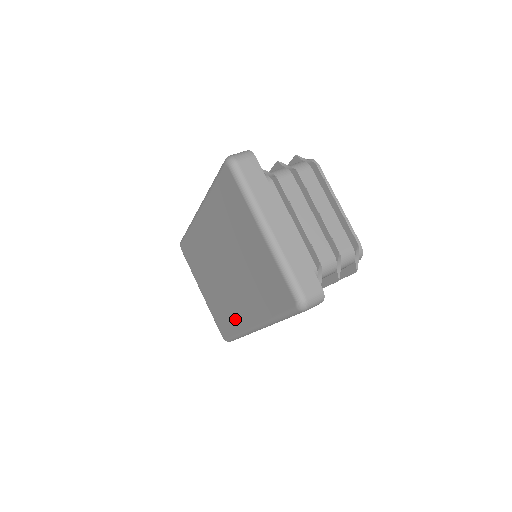
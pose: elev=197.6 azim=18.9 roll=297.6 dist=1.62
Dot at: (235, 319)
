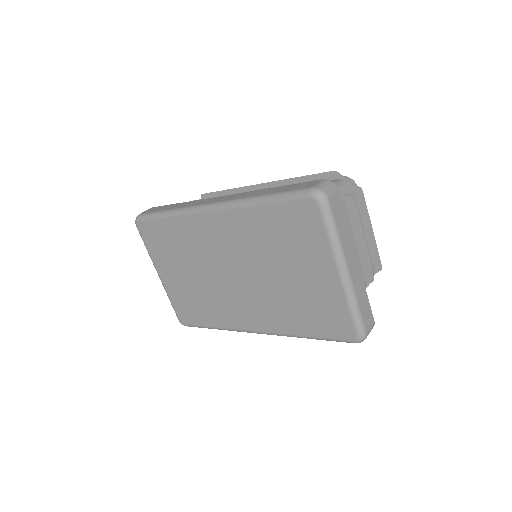
Dot at: (223, 317)
